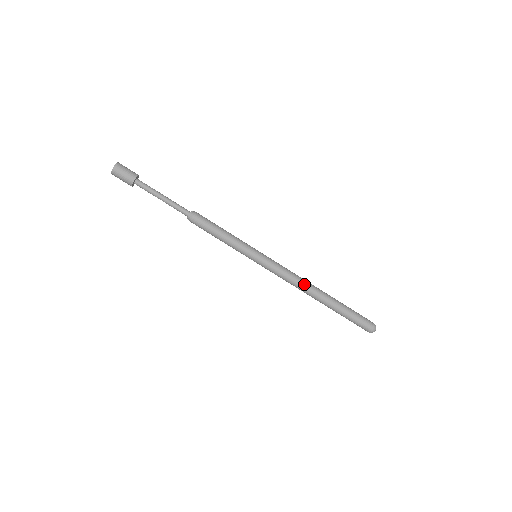
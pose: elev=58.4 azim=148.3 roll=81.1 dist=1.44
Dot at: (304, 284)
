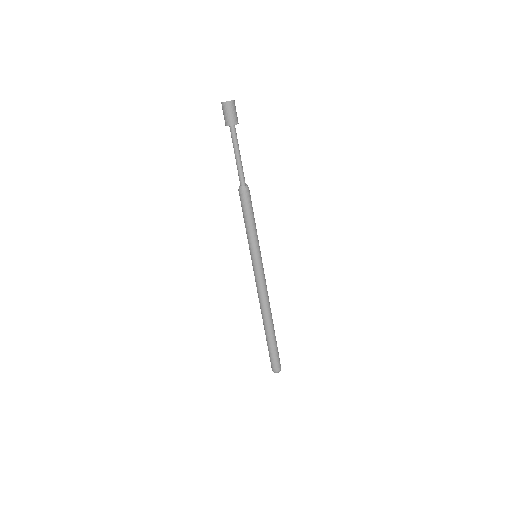
Dot at: (268, 303)
